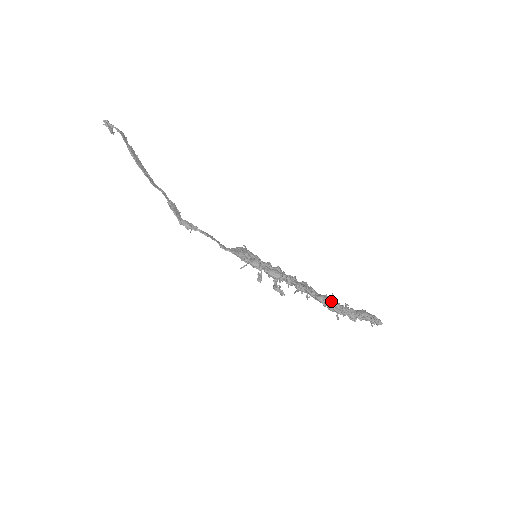
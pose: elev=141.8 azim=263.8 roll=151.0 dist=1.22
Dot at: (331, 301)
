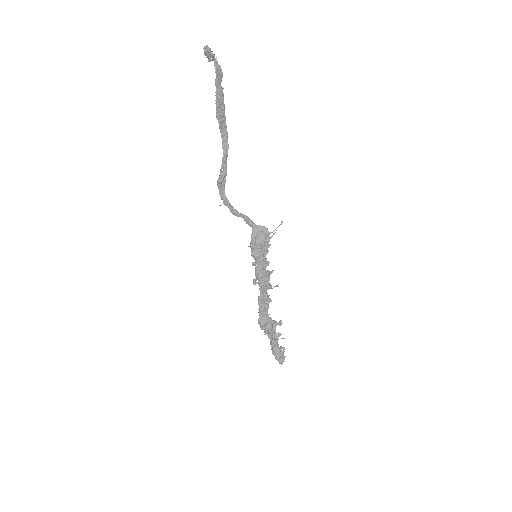
Dot at: (266, 328)
